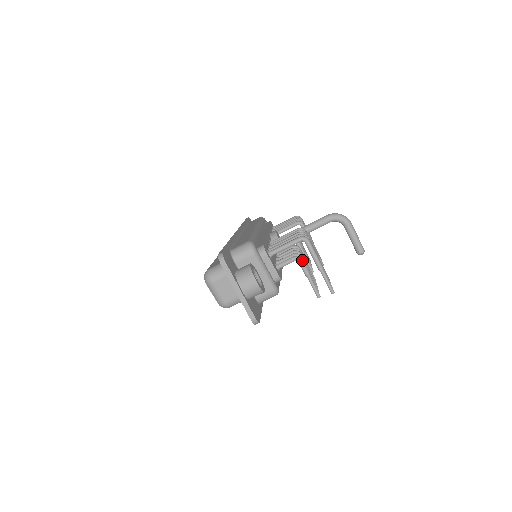
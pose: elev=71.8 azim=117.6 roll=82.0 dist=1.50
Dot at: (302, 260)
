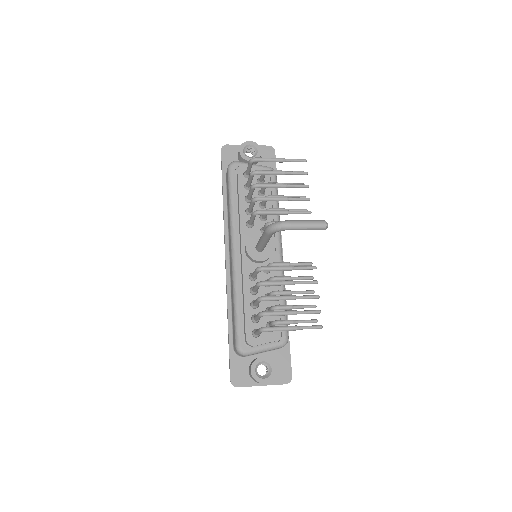
Dot at: (279, 324)
